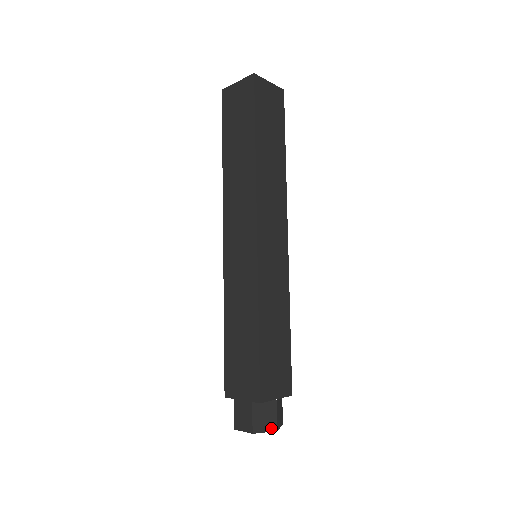
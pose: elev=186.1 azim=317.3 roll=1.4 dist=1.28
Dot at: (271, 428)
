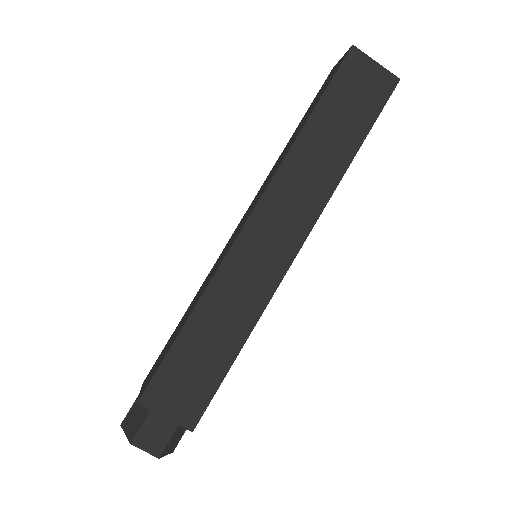
Dot at: (172, 450)
